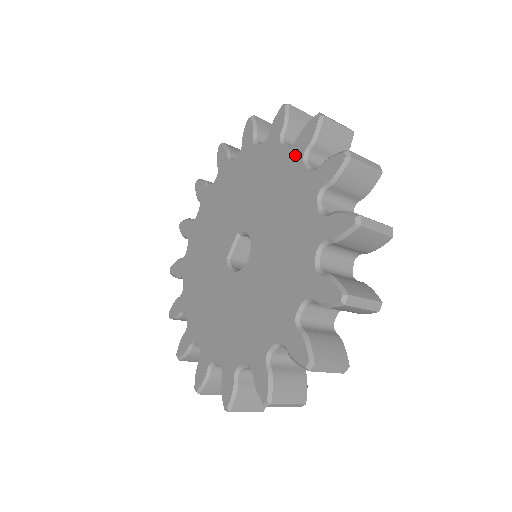
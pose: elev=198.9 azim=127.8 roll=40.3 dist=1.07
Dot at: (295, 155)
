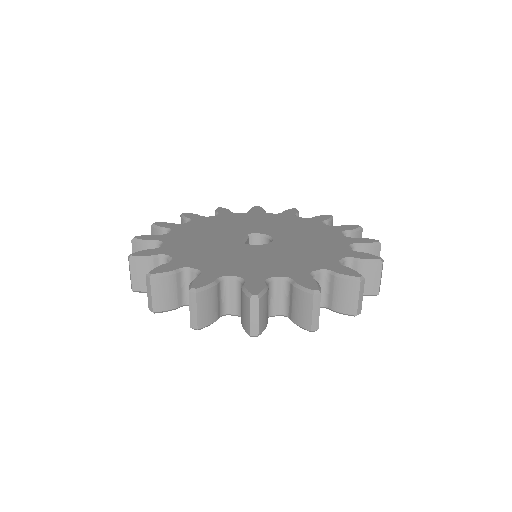
Dot at: (287, 215)
